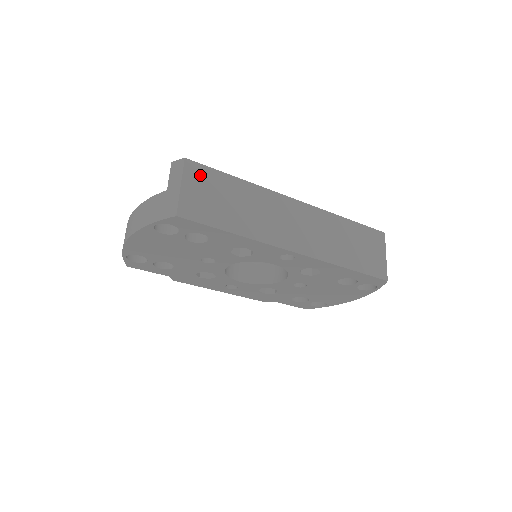
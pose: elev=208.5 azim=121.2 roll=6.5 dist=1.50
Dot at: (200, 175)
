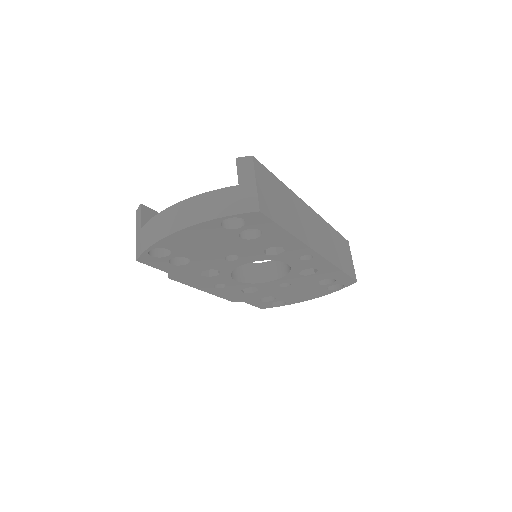
Dot at: (263, 174)
